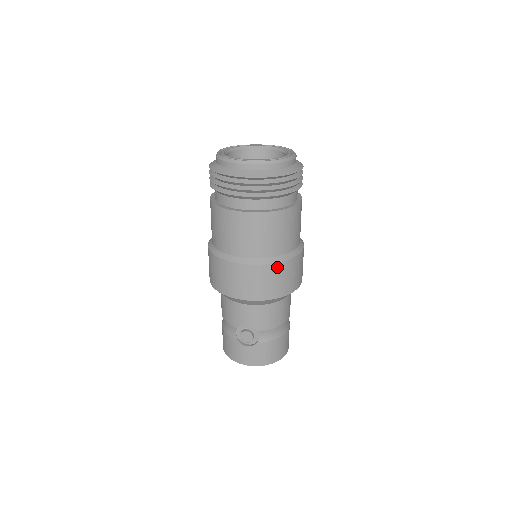
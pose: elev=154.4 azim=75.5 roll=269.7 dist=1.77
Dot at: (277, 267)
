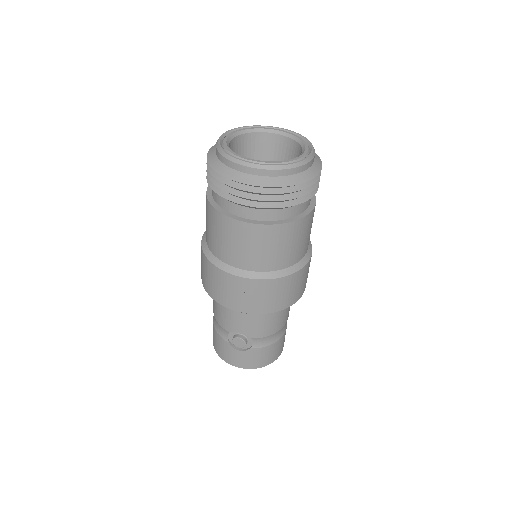
Dot at: (280, 282)
